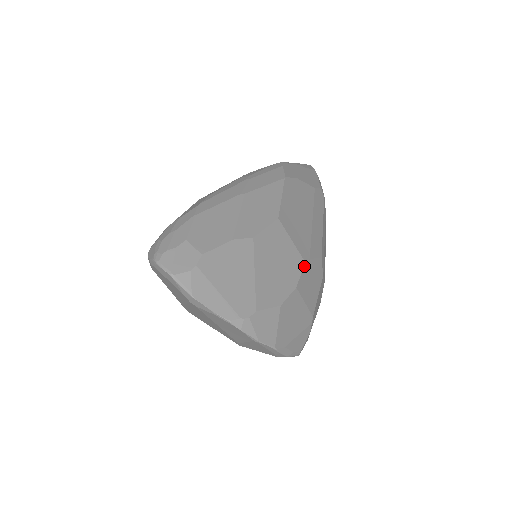
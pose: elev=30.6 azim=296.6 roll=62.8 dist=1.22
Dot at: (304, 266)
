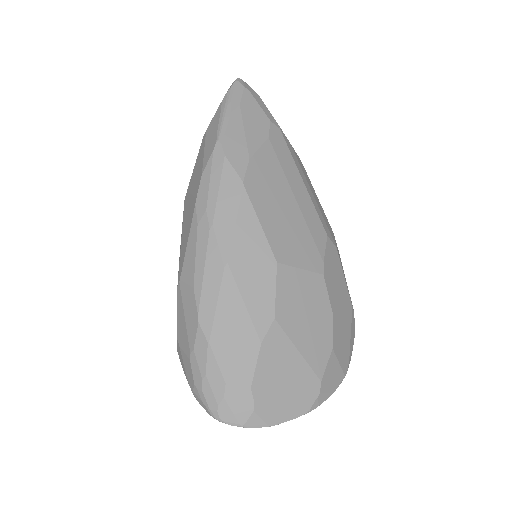
Dot at: (325, 280)
